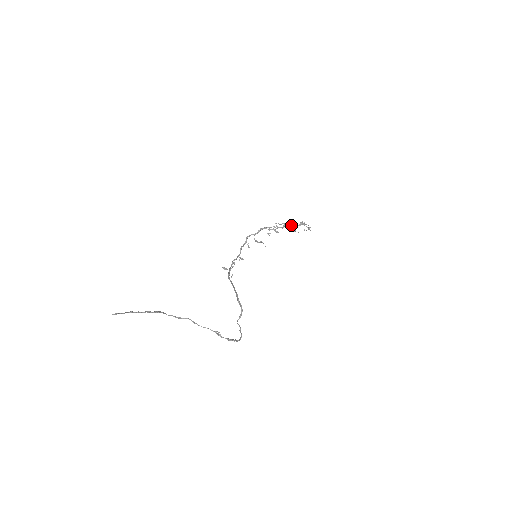
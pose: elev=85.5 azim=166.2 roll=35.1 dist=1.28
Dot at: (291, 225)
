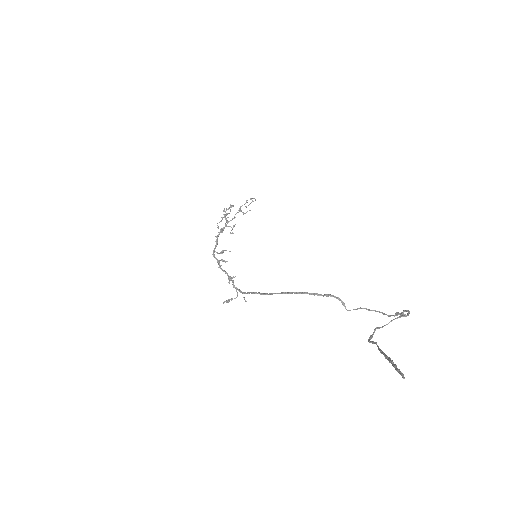
Dot at: (239, 209)
